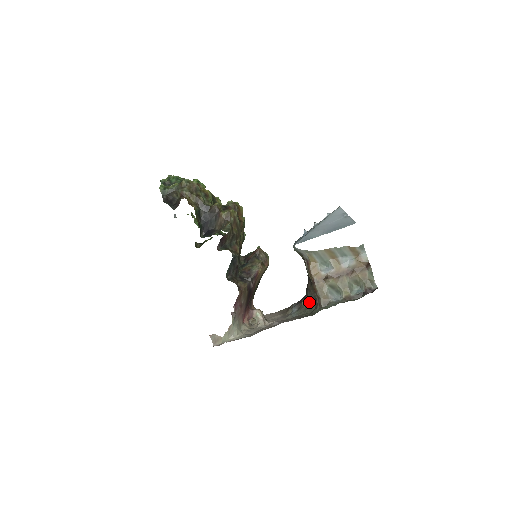
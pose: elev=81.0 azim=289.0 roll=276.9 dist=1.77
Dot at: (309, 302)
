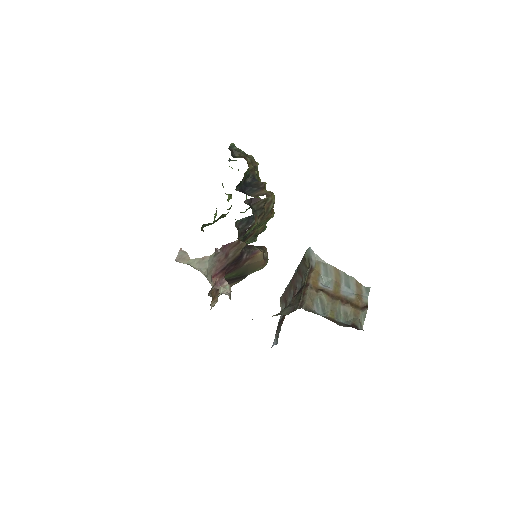
Dot at: (284, 311)
